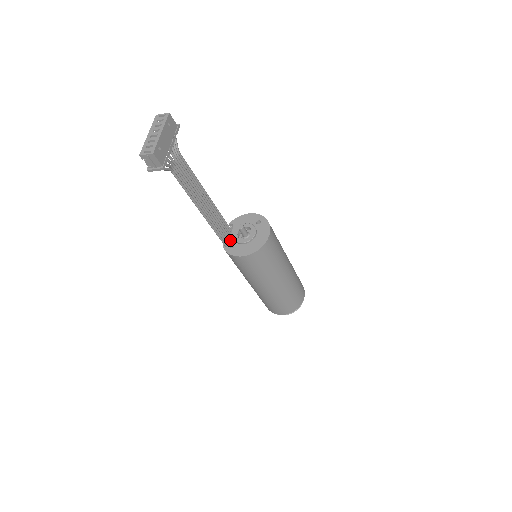
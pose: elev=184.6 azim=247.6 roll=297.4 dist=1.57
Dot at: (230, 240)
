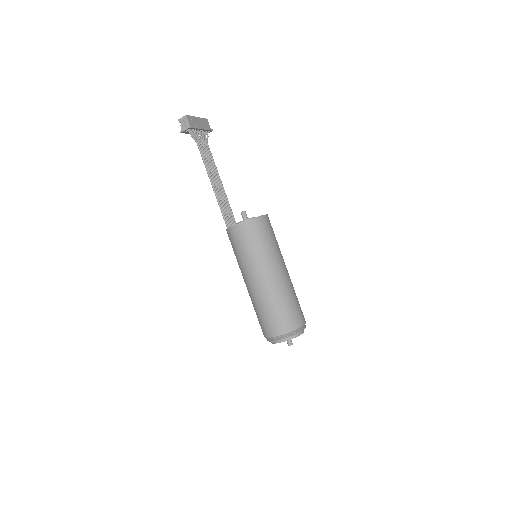
Dot at: occluded
